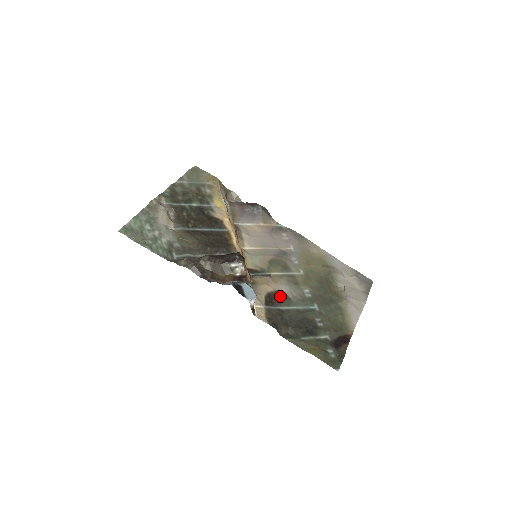
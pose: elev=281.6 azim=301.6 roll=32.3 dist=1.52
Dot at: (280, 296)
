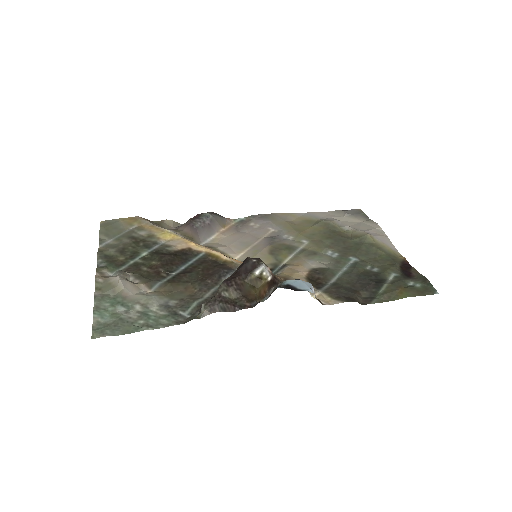
Dot at: (318, 273)
